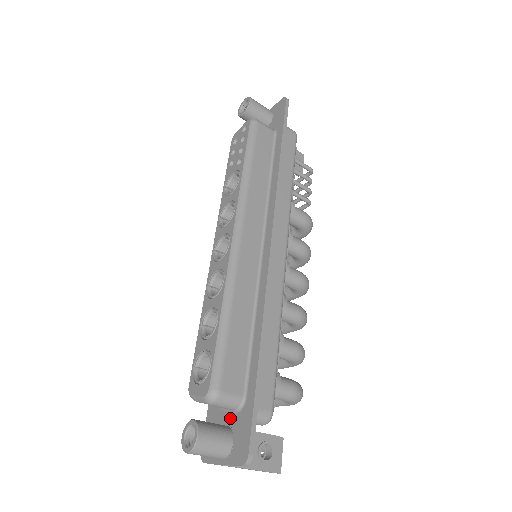
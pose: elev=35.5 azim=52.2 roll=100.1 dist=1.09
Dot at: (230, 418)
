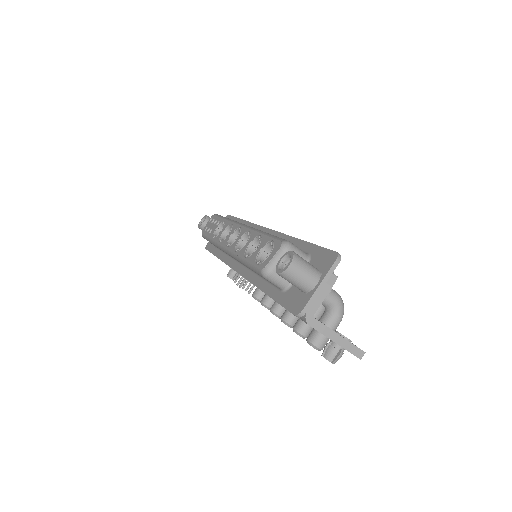
Dot at: occluded
